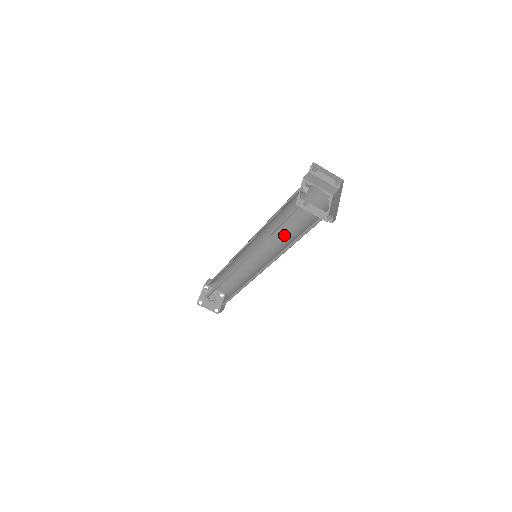
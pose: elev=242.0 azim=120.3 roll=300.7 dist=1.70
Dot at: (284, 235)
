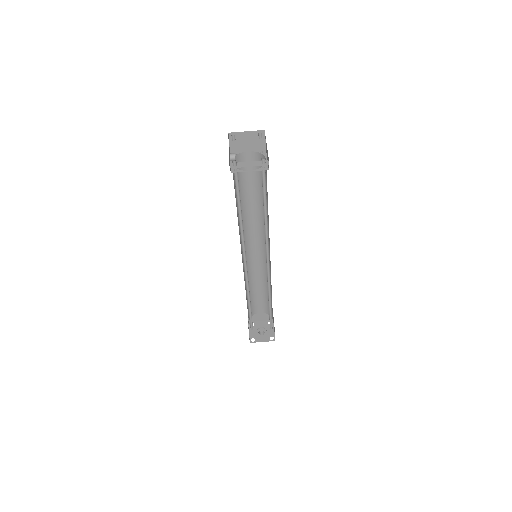
Dot at: (263, 219)
